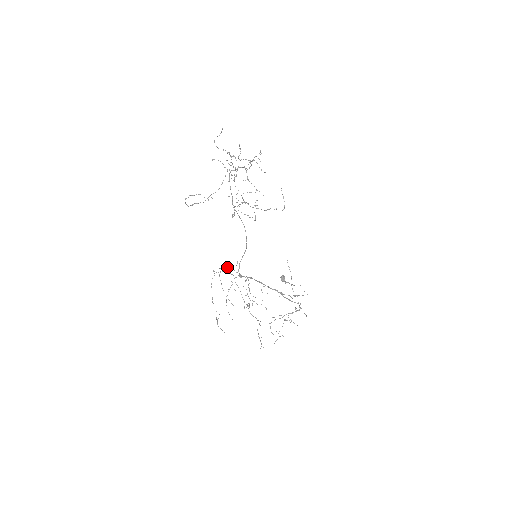
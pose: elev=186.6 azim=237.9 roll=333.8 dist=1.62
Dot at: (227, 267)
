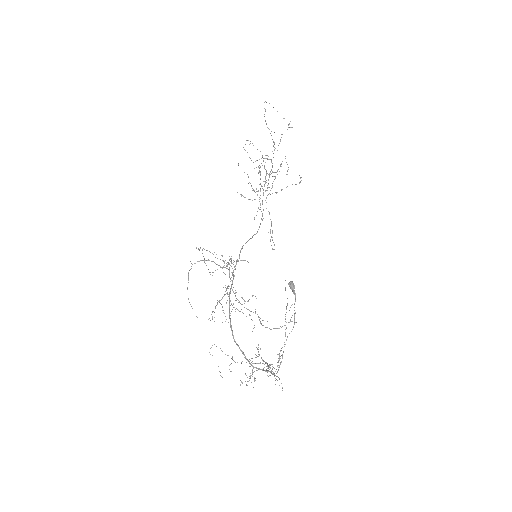
Dot at: (208, 260)
